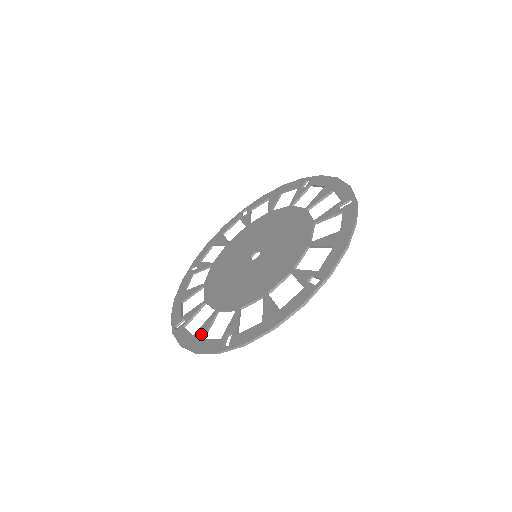
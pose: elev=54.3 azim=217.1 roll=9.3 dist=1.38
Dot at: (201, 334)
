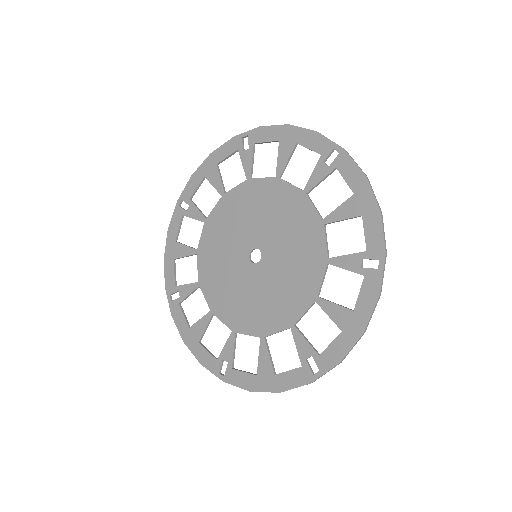
Dot at: (267, 370)
